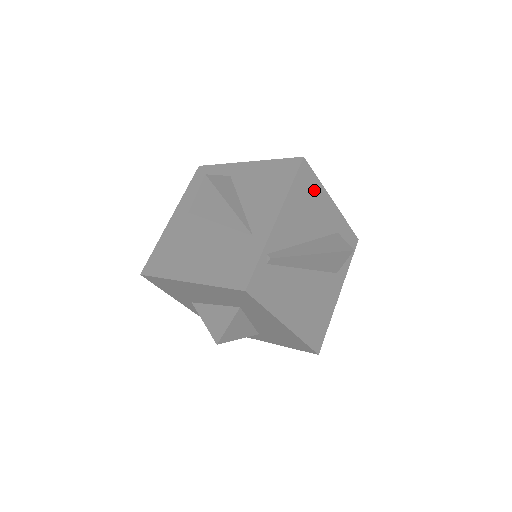
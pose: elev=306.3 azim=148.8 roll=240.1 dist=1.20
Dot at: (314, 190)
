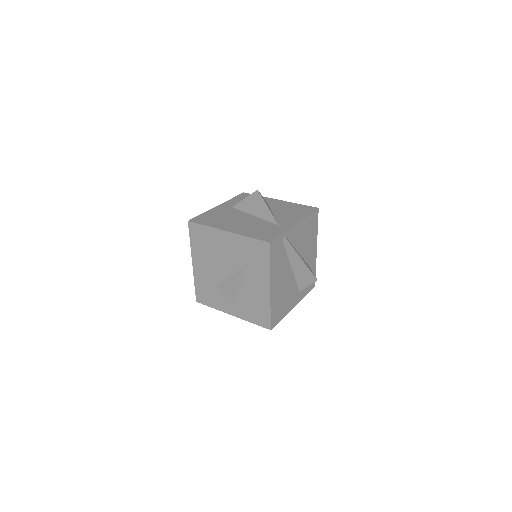
Dot at: (314, 230)
